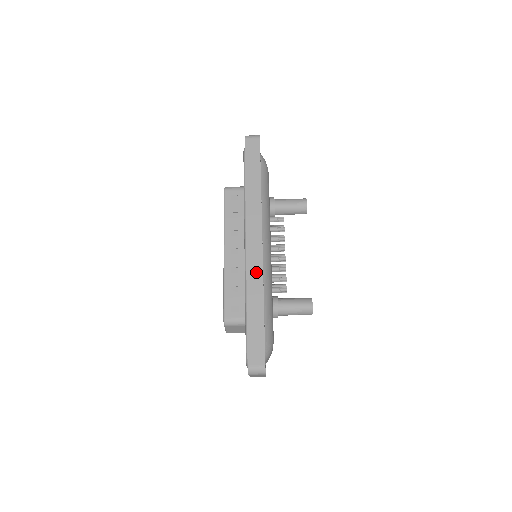
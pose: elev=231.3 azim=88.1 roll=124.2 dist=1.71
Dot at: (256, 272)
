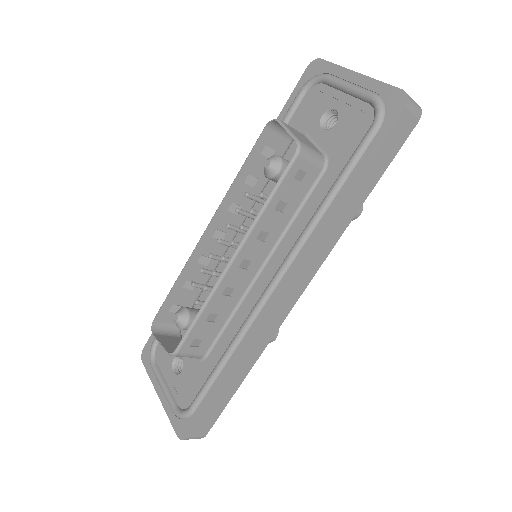
Dot at: (267, 333)
